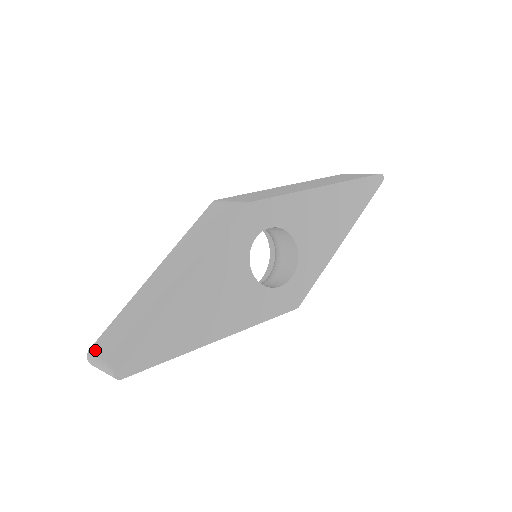
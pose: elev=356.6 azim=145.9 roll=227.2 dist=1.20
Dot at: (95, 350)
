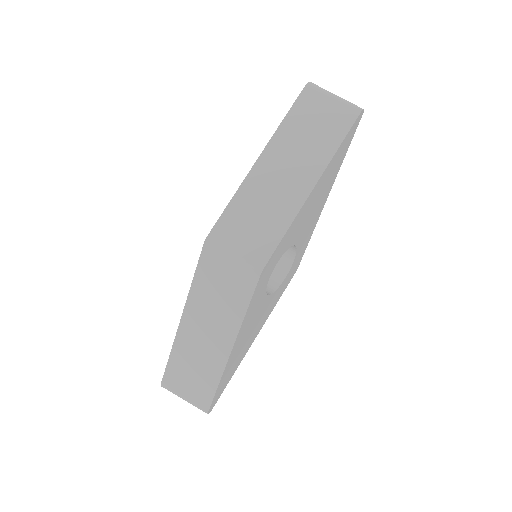
Dot at: (169, 387)
